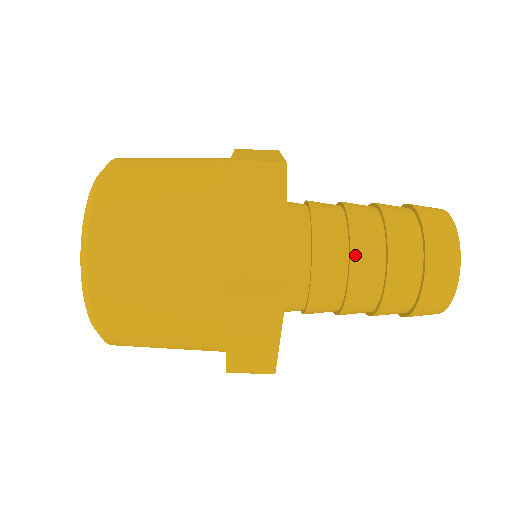
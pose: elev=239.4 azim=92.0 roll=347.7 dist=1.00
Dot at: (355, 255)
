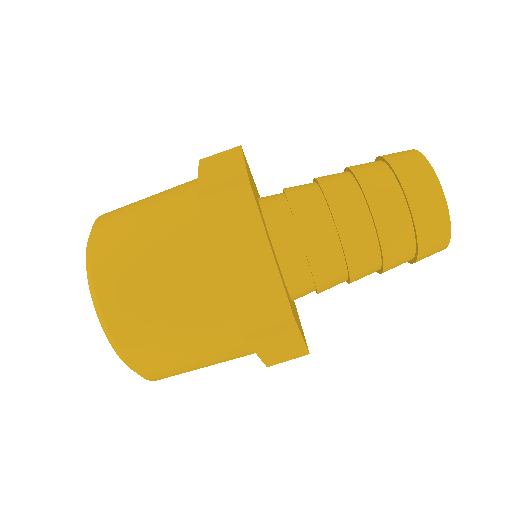
Dot at: (325, 184)
